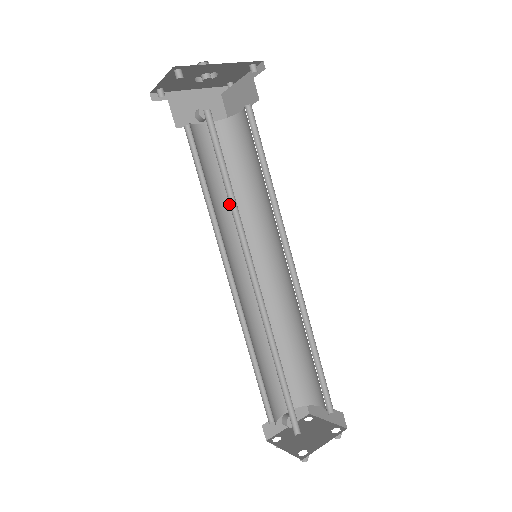
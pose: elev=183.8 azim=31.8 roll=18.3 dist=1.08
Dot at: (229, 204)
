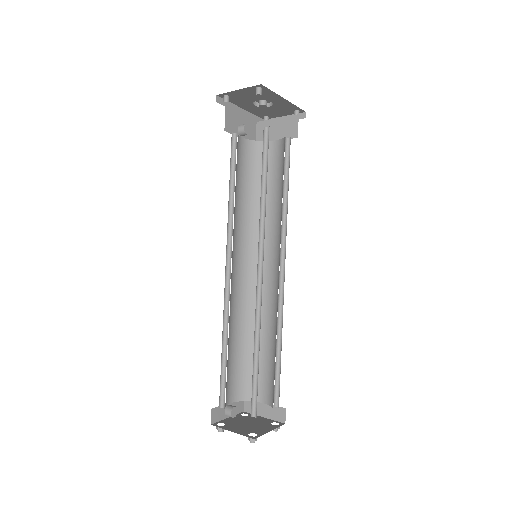
Dot at: (241, 208)
